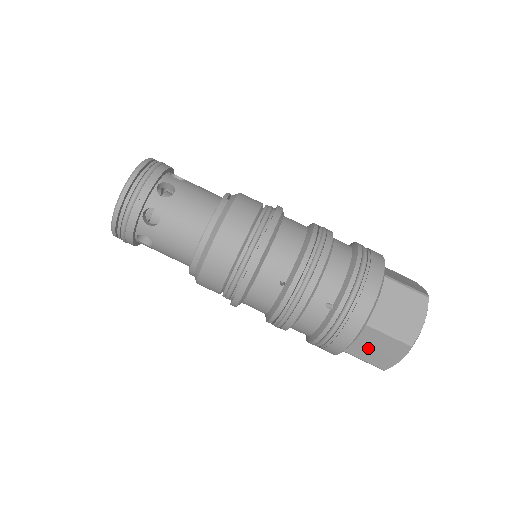
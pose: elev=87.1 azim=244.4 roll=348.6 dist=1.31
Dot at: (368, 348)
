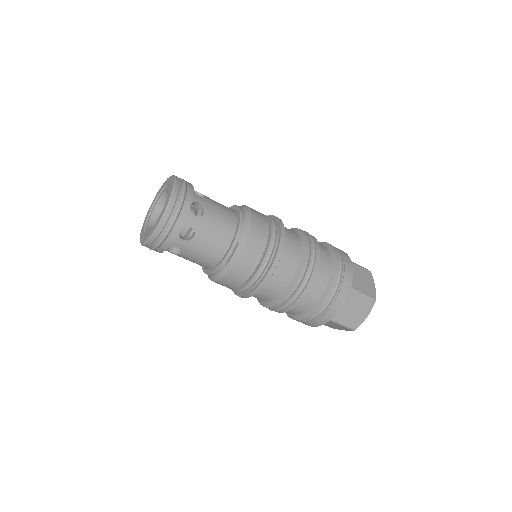
Dot at: occluded
